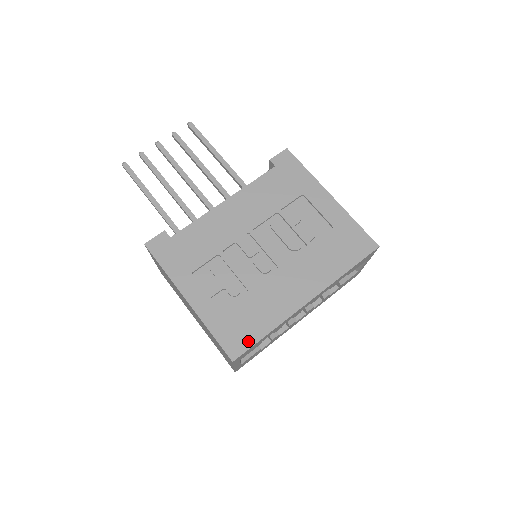
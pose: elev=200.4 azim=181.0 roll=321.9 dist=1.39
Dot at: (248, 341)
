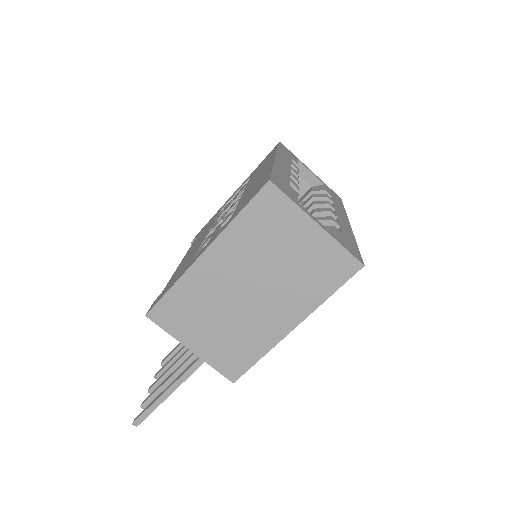
Dot at: (265, 179)
